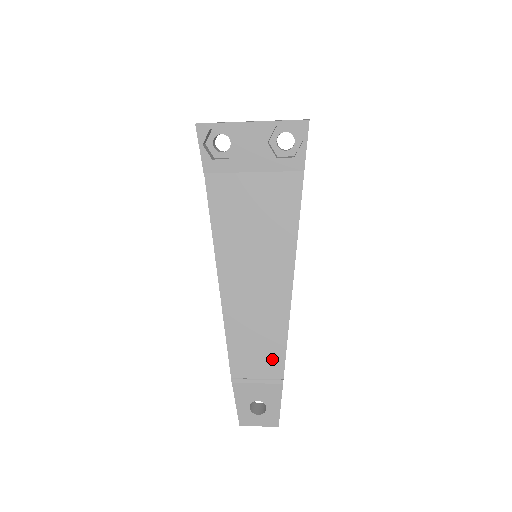
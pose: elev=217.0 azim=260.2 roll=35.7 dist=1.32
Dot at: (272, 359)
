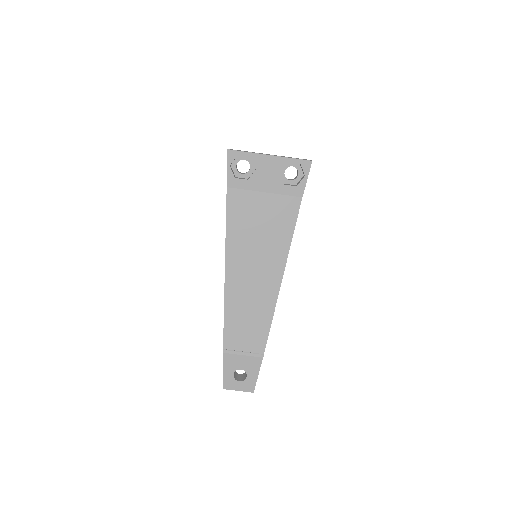
Dot at: (258, 337)
